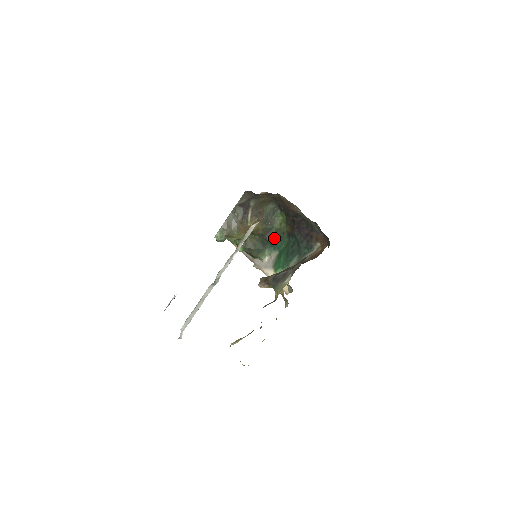
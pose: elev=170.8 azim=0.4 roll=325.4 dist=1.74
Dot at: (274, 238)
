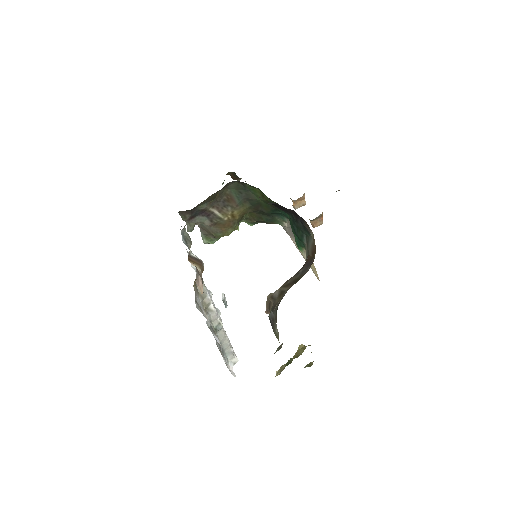
Dot at: (271, 209)
